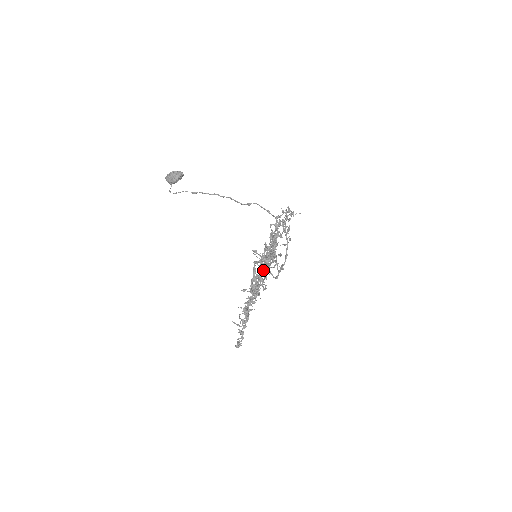
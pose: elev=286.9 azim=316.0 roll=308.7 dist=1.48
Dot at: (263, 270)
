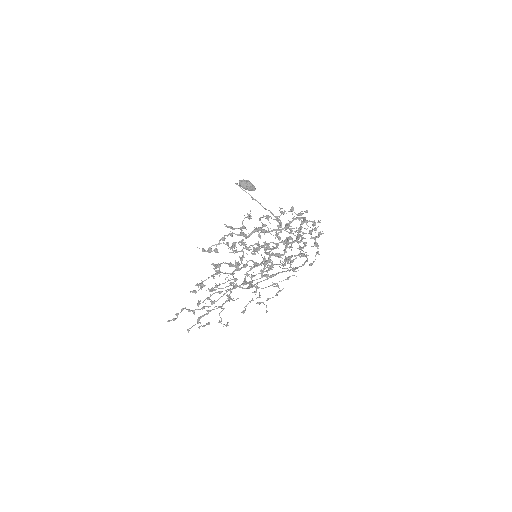
Dot at: (288, 240)
